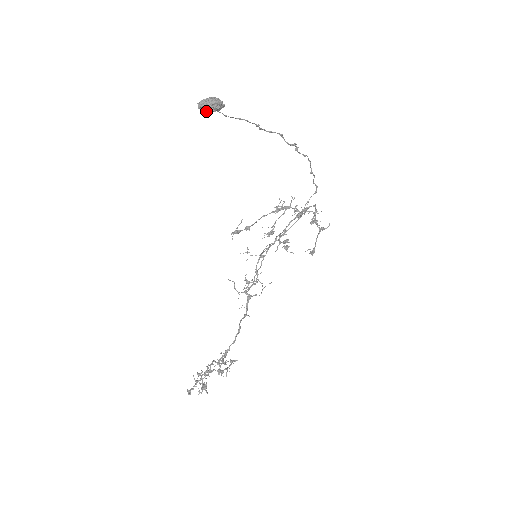
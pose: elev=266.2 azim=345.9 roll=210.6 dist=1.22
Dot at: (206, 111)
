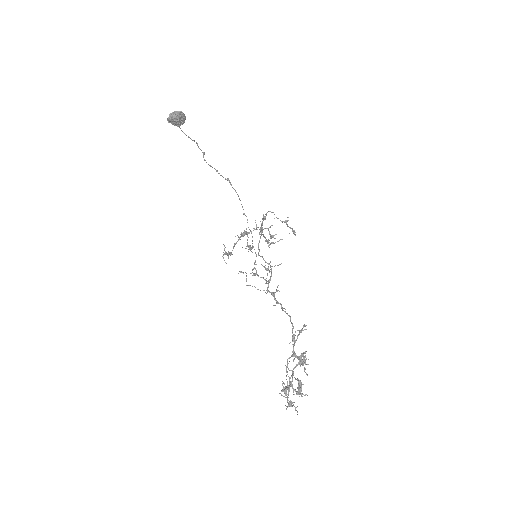
Dot at: (176, 121)
